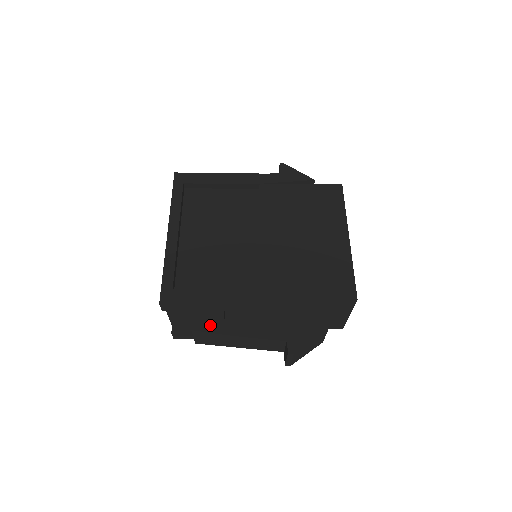
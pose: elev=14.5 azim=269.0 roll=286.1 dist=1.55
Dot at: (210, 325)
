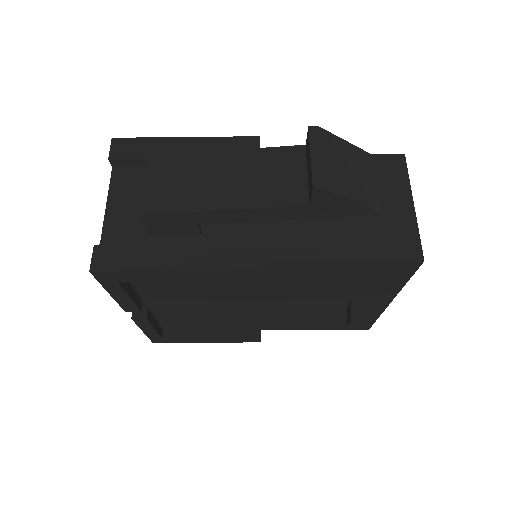
Dot at: occluded
